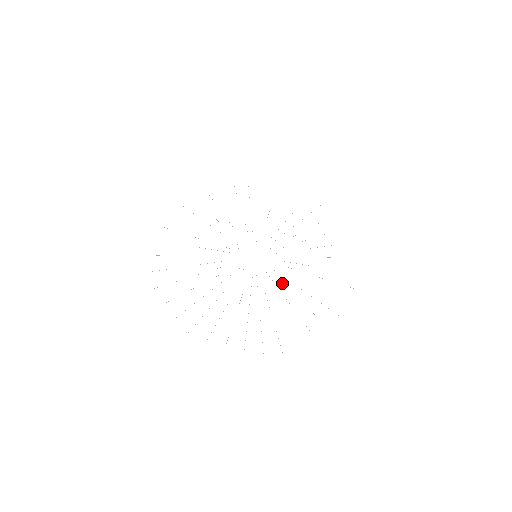
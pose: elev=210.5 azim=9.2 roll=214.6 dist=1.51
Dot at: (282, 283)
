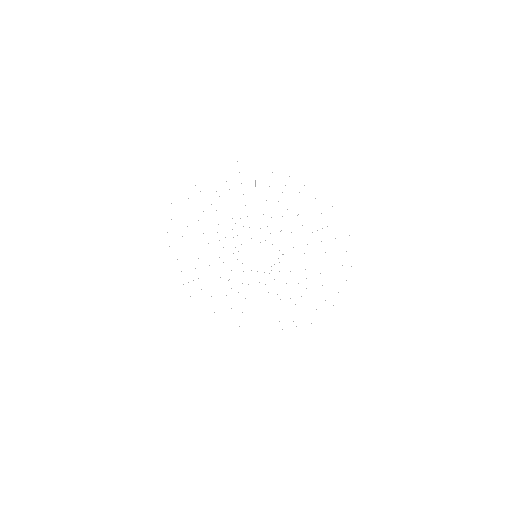
Dot at: occluded
